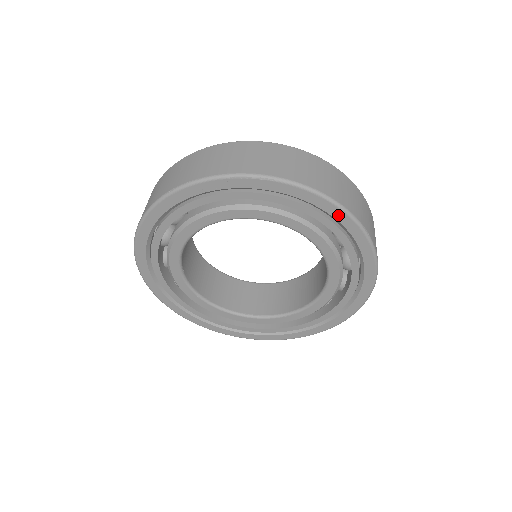
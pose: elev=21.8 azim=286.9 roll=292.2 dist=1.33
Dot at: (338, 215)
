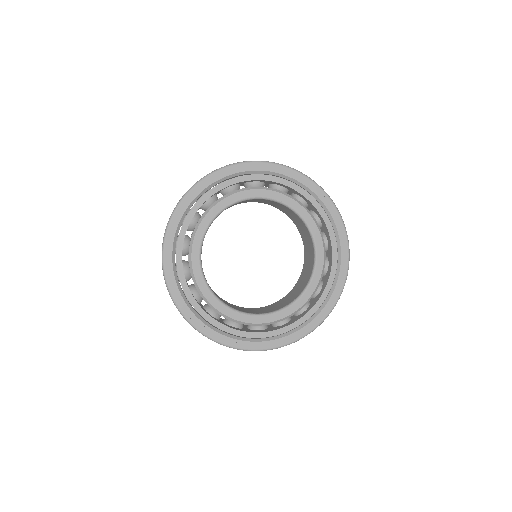
Dot at: (344, 263)
